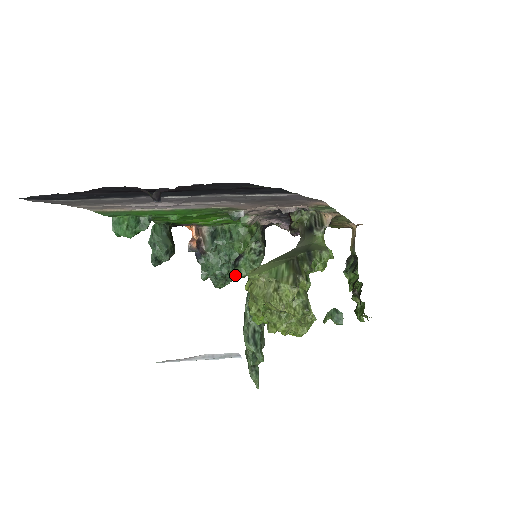
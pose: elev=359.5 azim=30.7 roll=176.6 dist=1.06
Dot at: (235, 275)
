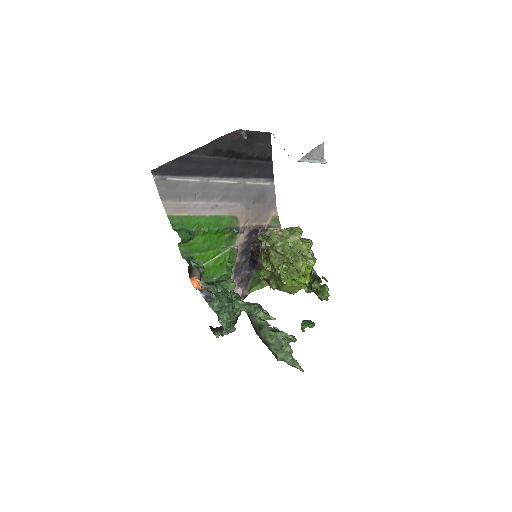
Dot at: (234, 313)
